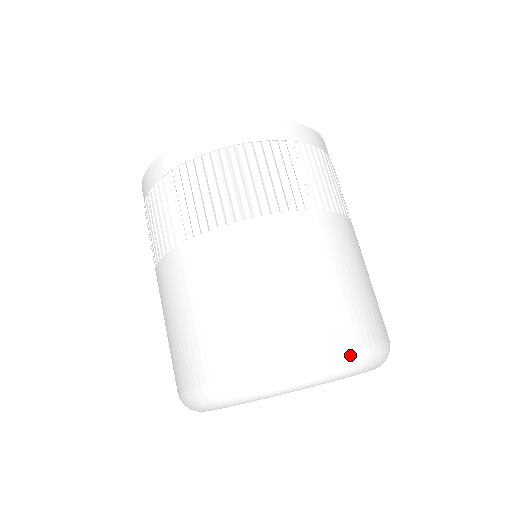
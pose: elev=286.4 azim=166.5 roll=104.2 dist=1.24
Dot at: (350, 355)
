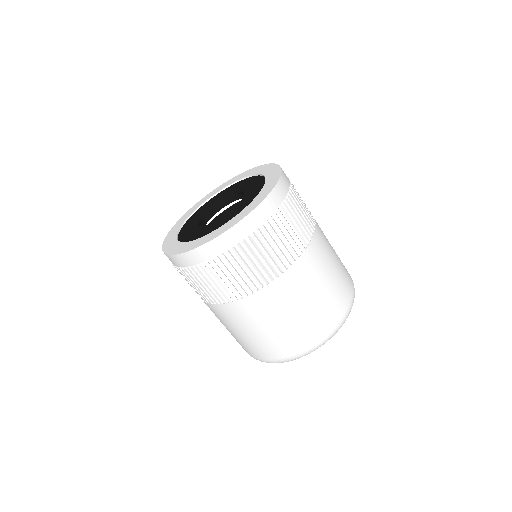
Dot at: (320, 343)
